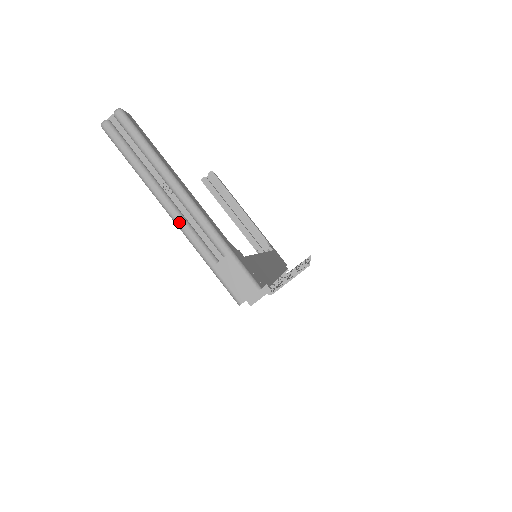
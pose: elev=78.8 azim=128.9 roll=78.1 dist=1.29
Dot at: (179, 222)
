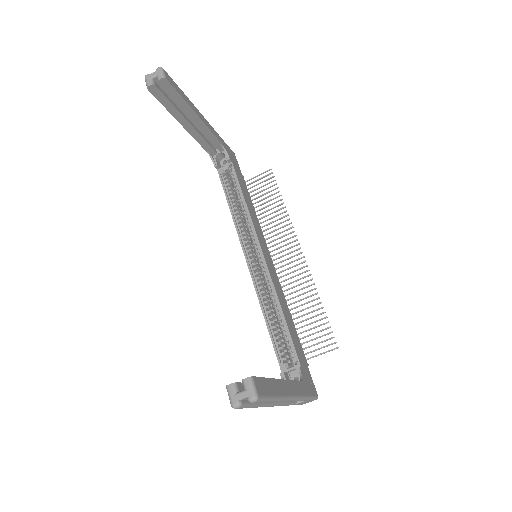
Dot at: occluded
